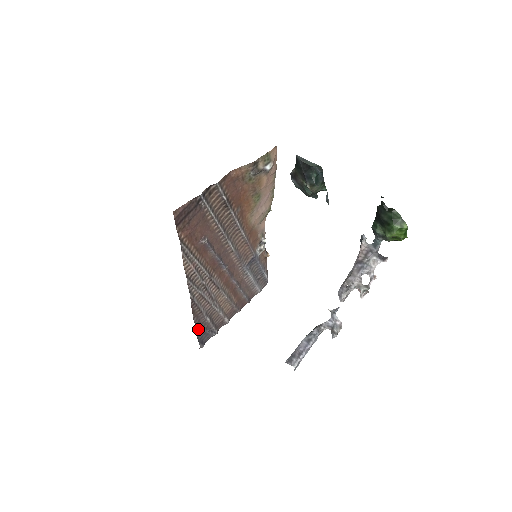
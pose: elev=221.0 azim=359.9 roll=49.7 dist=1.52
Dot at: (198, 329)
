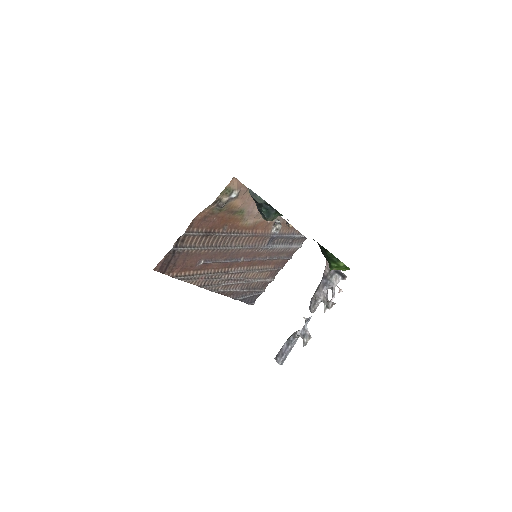
Dot at: (240, 299)
